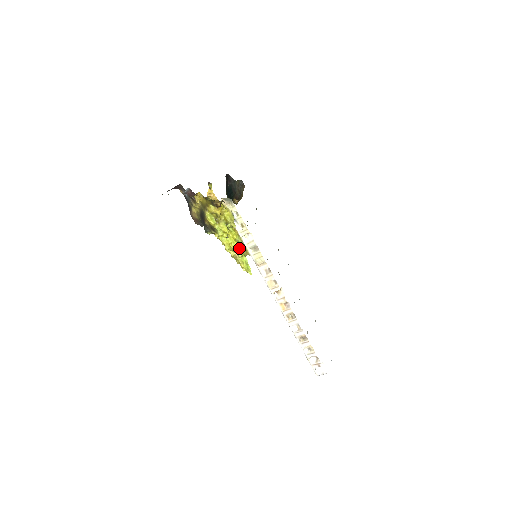
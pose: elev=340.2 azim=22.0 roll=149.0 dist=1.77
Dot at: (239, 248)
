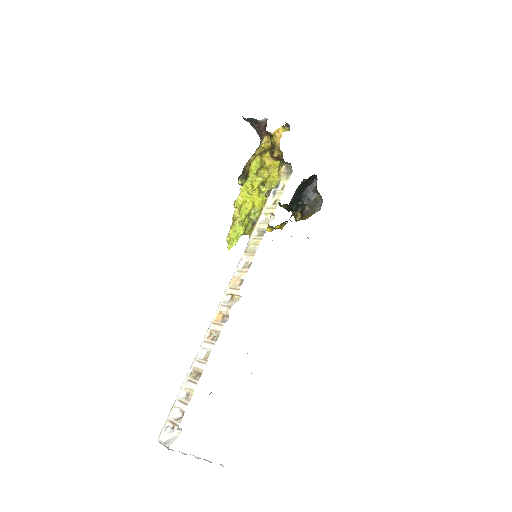
Dot at: (248, 218)
